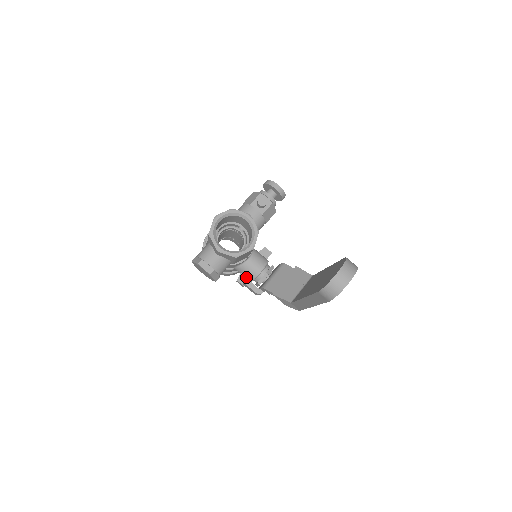
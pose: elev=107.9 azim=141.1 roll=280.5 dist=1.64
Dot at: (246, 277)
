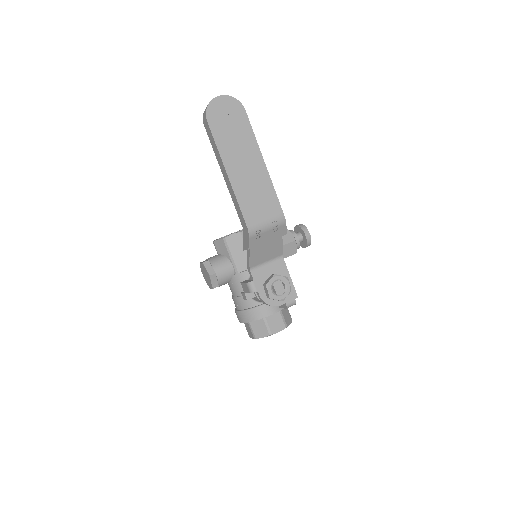
Dot at: occluded
